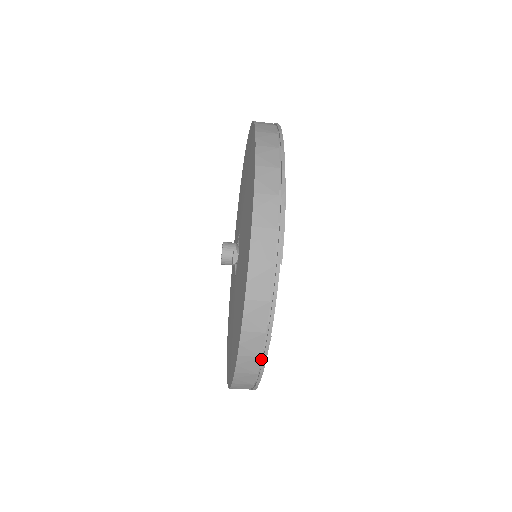
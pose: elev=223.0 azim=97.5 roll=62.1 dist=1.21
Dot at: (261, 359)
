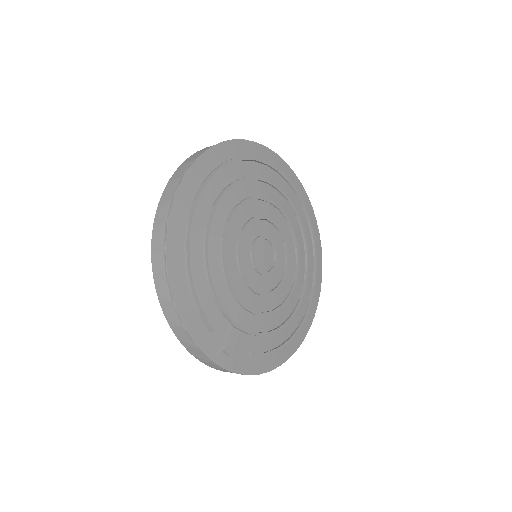
Dot at: (248, 373)
